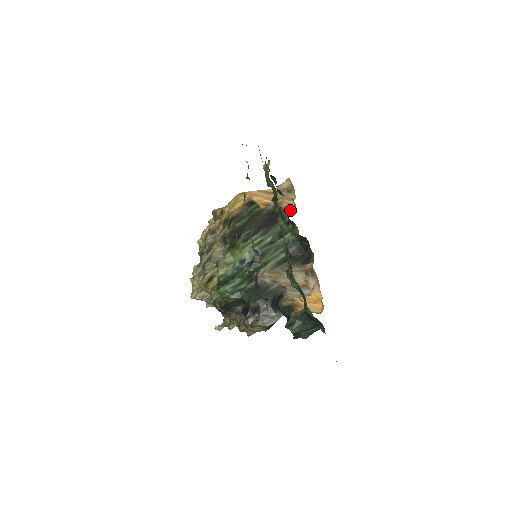
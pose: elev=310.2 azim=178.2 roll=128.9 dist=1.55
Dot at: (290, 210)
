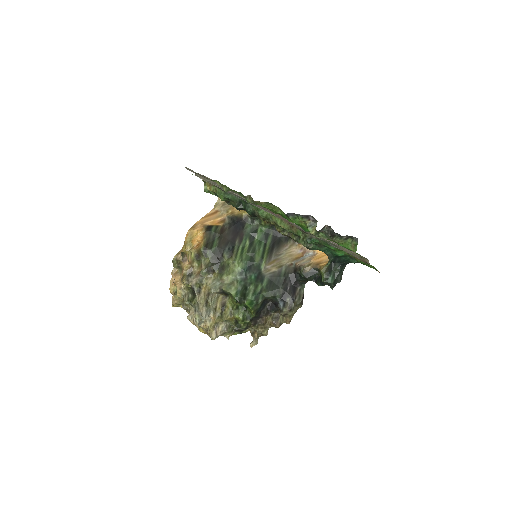
Dot at: occluded
